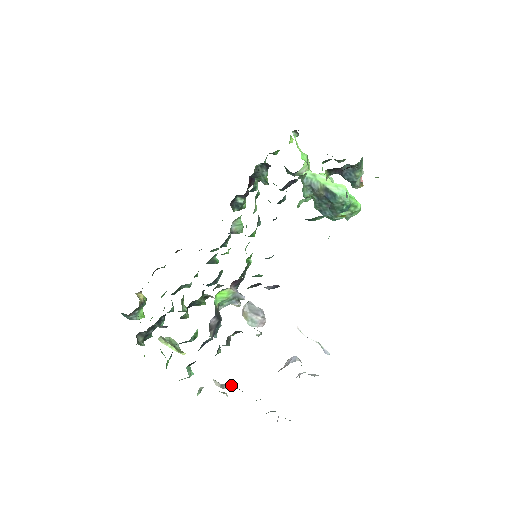
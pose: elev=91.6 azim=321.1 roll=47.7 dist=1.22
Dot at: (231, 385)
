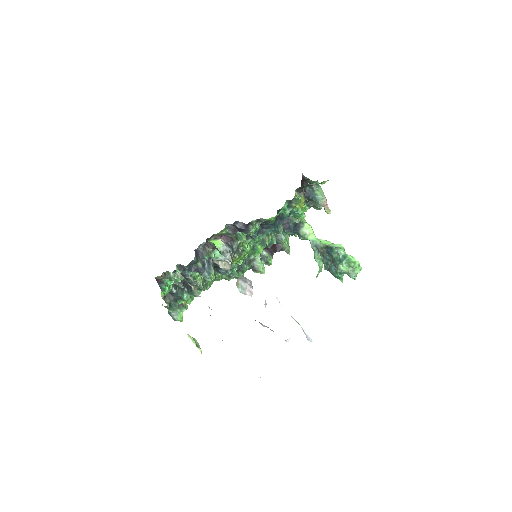
Dot at: occluded
